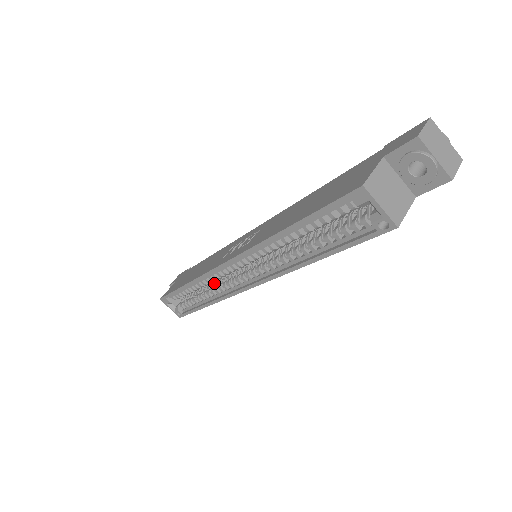
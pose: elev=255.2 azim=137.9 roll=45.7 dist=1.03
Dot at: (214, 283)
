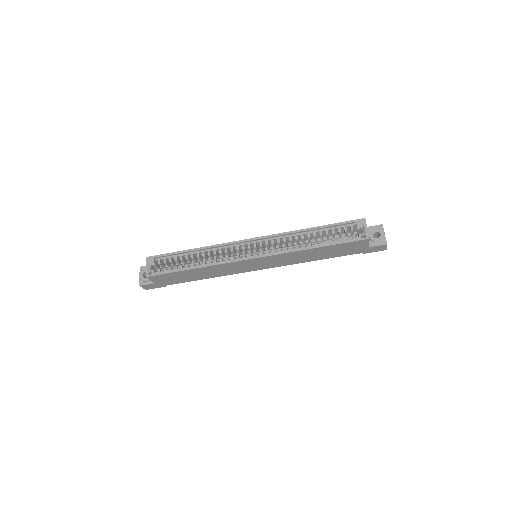
Dot at: occluded
